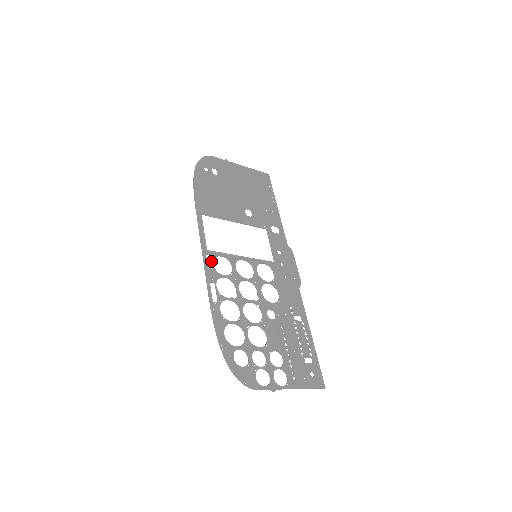
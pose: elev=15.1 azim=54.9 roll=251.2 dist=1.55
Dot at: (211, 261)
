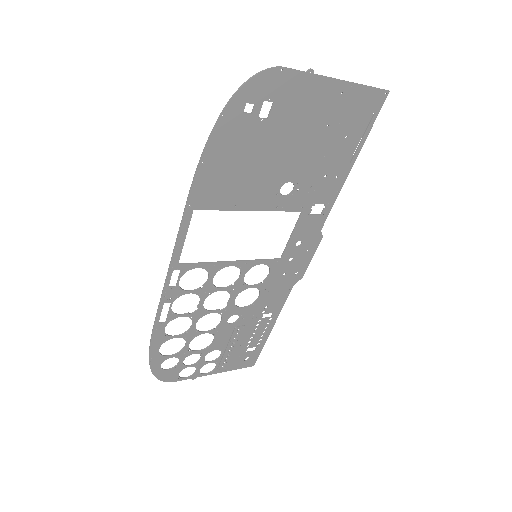
Dot at: (178, 277)
